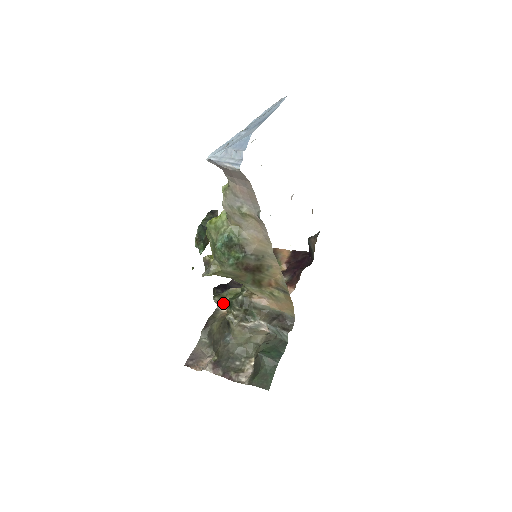
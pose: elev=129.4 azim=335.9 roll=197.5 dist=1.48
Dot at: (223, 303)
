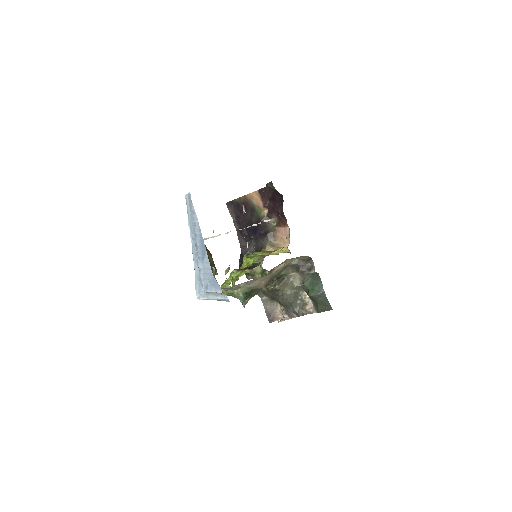
Dot at: occluded
